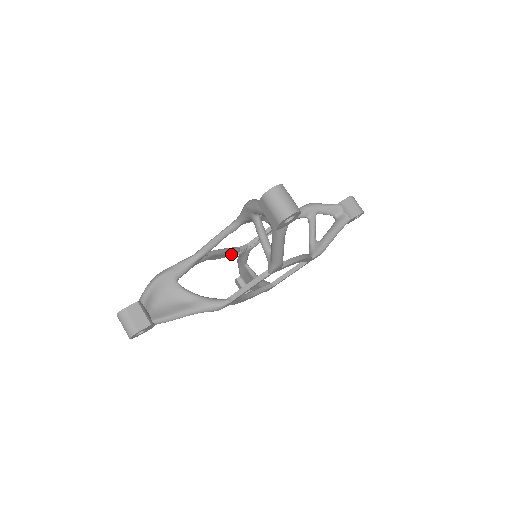
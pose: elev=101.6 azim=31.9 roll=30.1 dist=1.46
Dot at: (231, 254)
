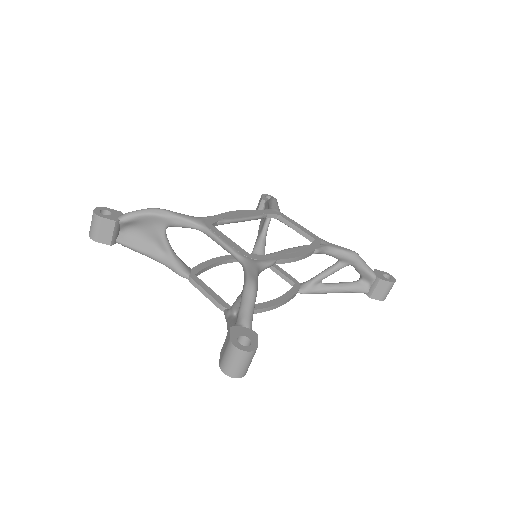
Dot at: occluded
